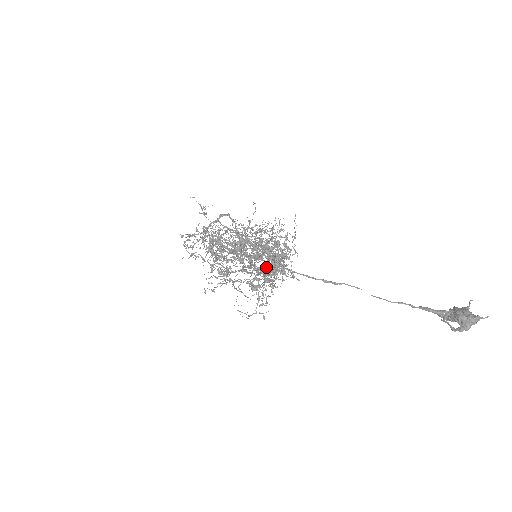
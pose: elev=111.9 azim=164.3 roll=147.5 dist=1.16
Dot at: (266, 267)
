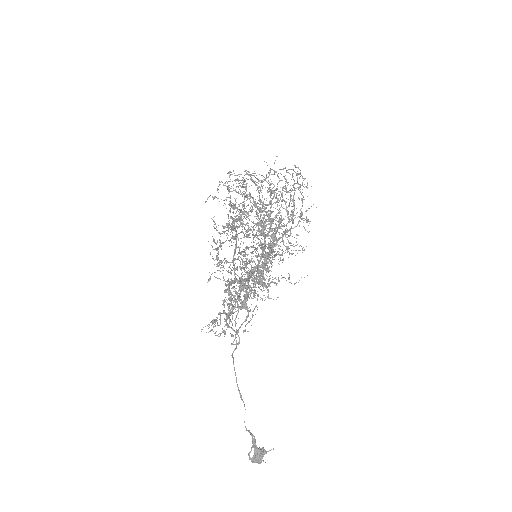
Dot at: occluded
